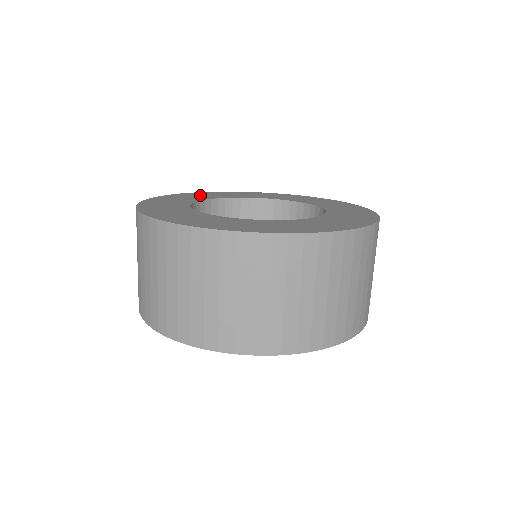
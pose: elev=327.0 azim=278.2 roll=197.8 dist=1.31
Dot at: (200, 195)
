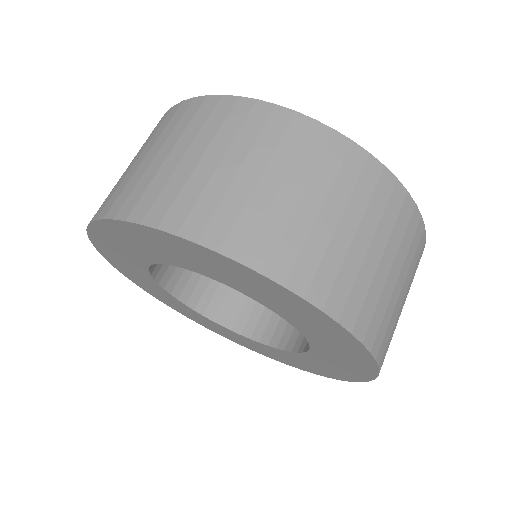
Dot at: occluded
